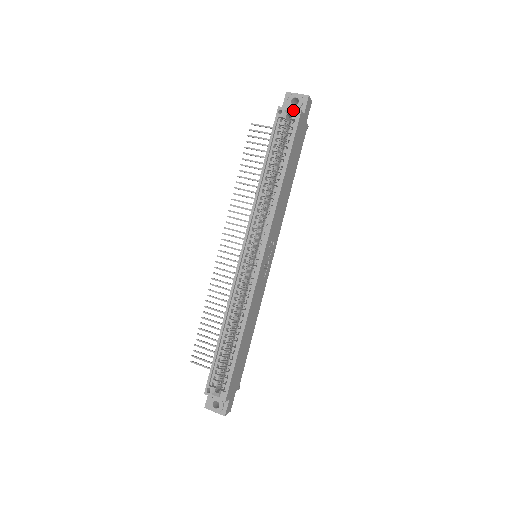
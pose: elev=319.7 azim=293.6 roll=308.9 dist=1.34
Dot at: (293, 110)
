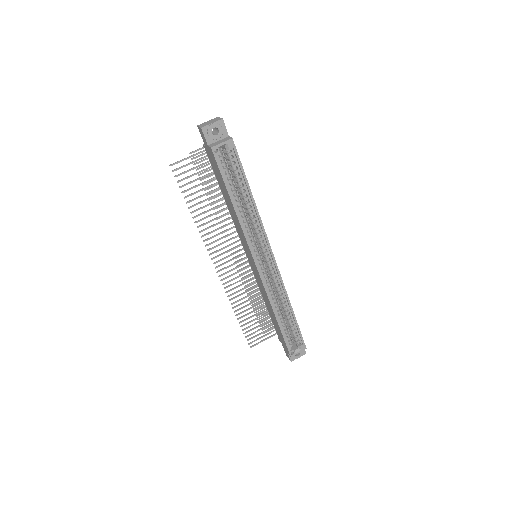
Dot at: (226, 143)
